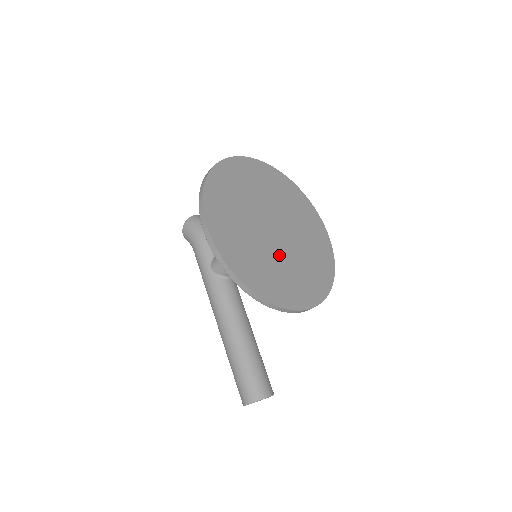
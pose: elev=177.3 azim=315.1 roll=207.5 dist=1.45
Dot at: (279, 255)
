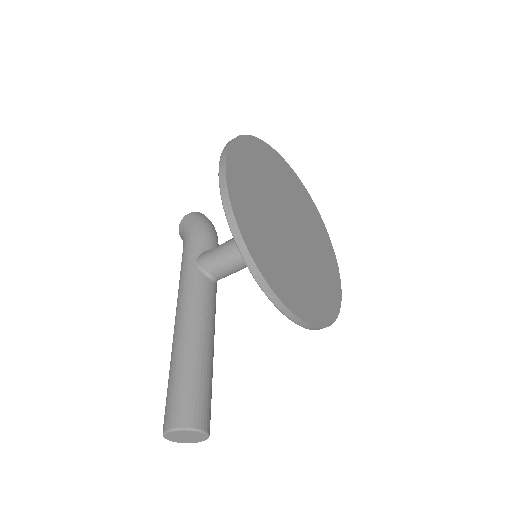
Dot at: (287, 249)
